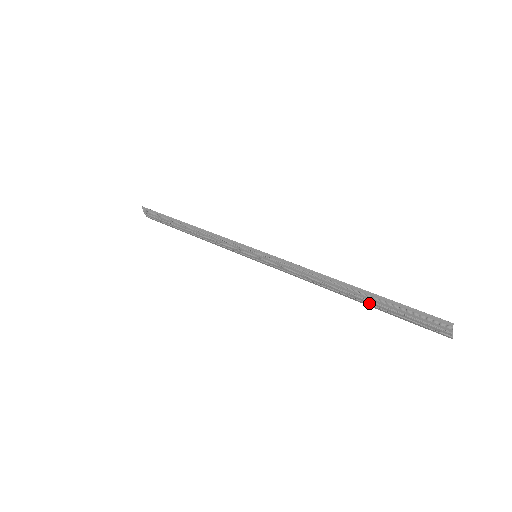
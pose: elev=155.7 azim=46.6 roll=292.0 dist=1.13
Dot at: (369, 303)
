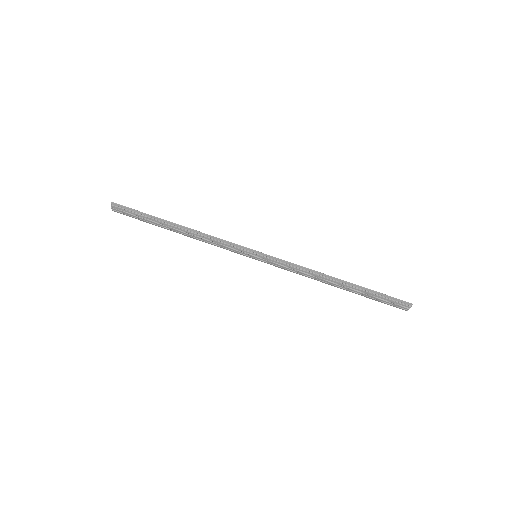
Dot at: (354, 291)
